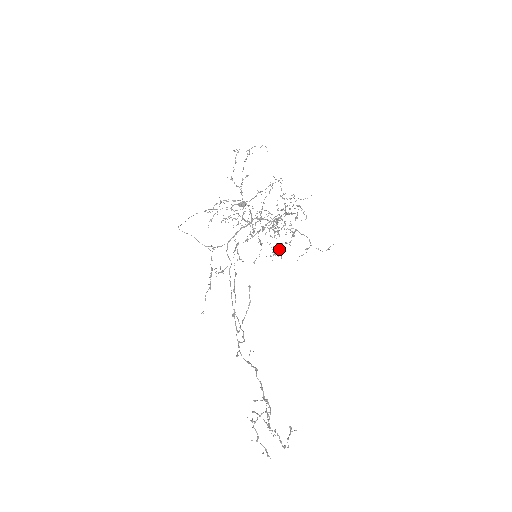
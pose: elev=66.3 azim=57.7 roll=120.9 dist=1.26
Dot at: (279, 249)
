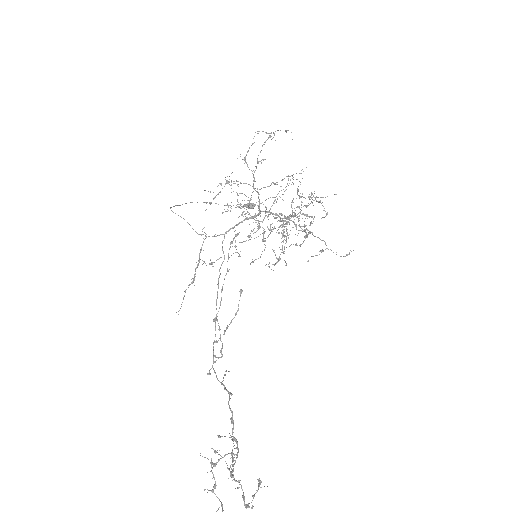
Dot at: occluded
